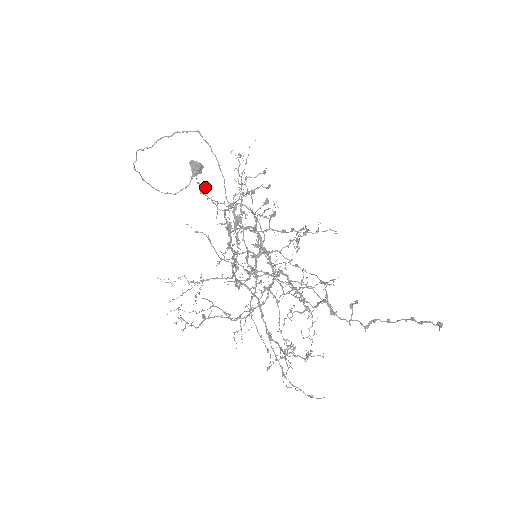
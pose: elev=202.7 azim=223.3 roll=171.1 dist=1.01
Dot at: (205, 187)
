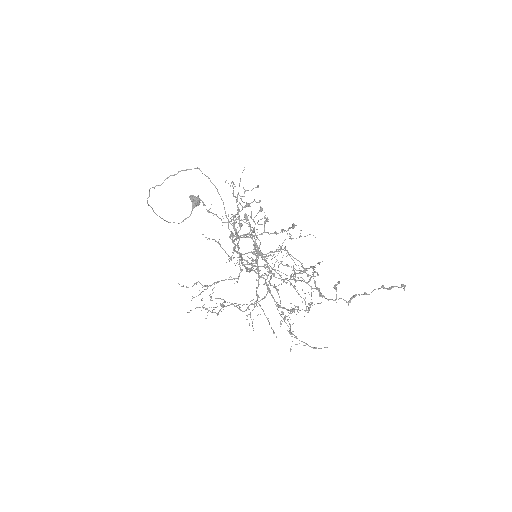
Dot at: occluded
